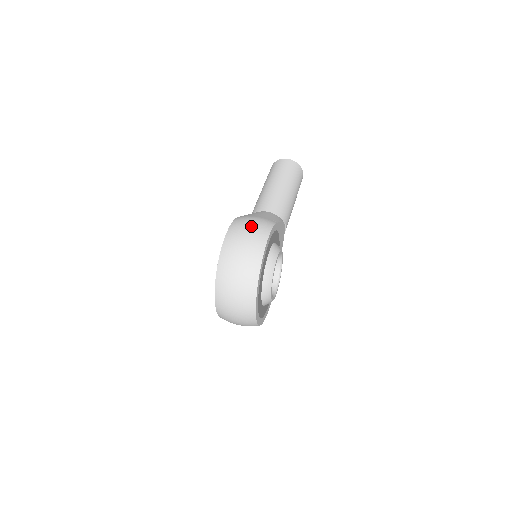
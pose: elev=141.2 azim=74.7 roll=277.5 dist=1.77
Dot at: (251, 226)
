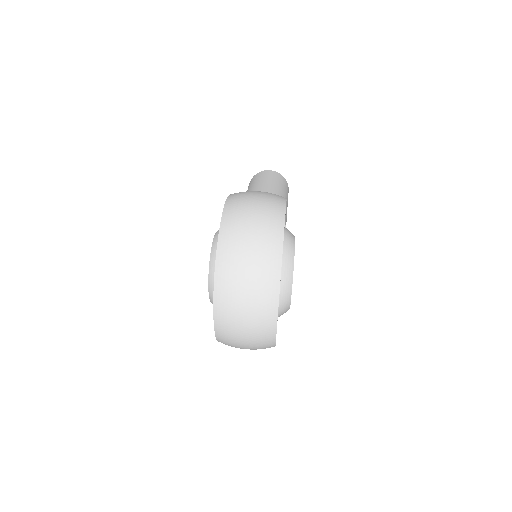
Dot at: (259, 193)
